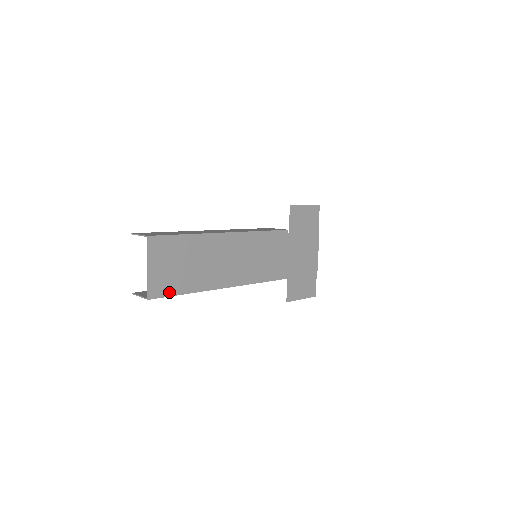
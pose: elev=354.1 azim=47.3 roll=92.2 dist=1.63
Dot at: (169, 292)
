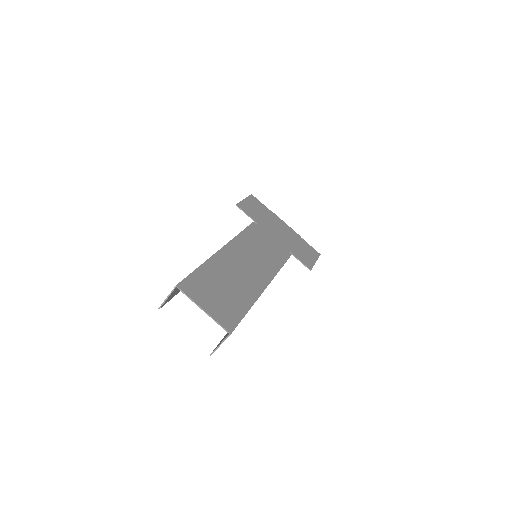
Dot at: (237, 318)
